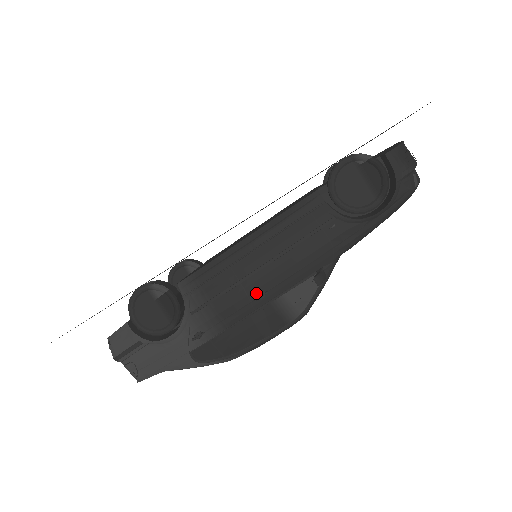
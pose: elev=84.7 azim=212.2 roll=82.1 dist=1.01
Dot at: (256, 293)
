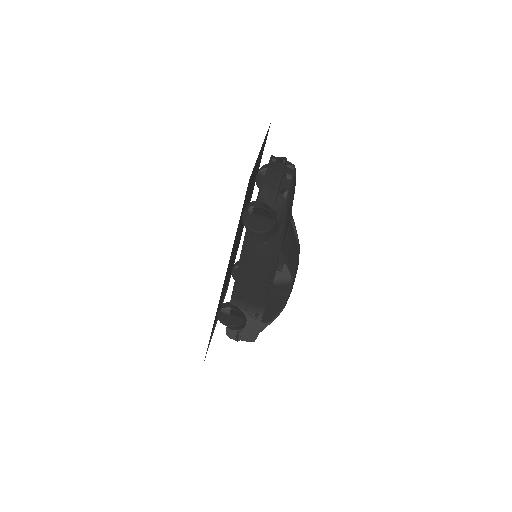
Dot at: (262, 288)
